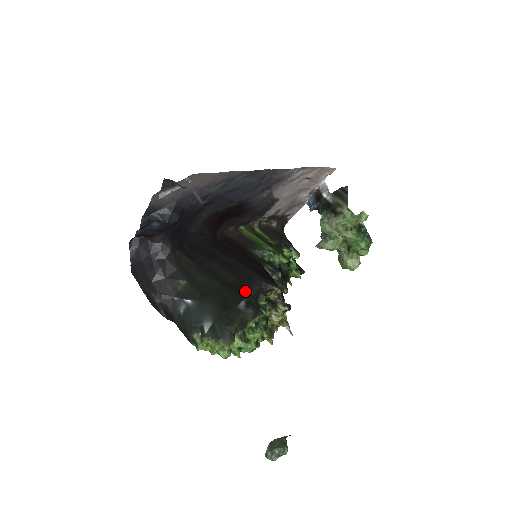
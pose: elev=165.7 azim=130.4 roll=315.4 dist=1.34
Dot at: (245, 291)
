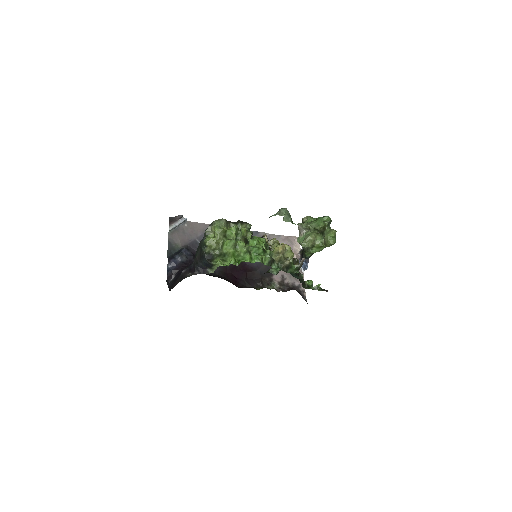
Dot at: occluded
